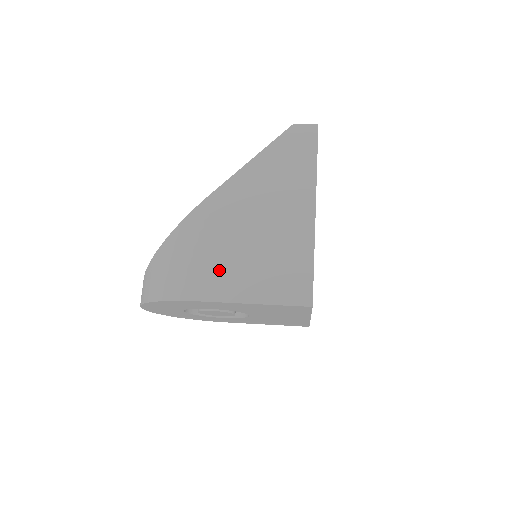
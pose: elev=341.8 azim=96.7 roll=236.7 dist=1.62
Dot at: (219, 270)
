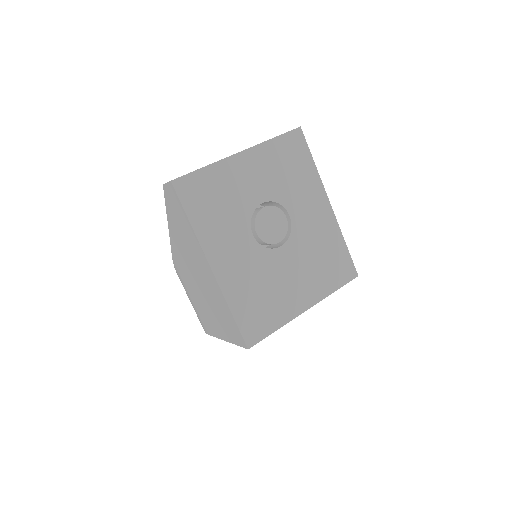
Dot at: (204, 315)
